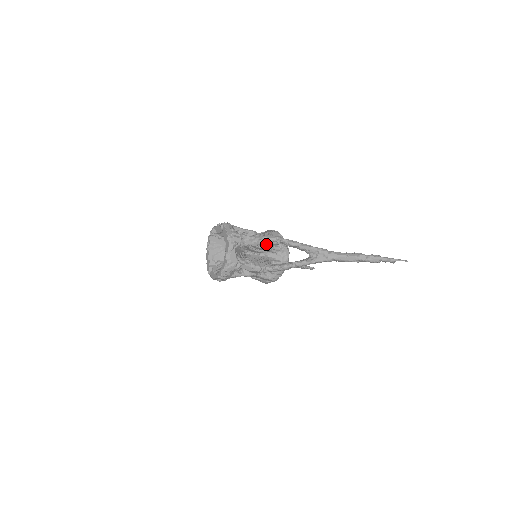
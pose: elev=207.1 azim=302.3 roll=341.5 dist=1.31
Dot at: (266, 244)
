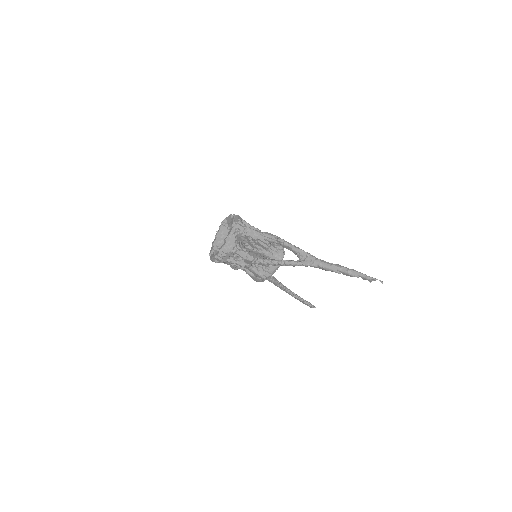
Dot at: (265, 240)
